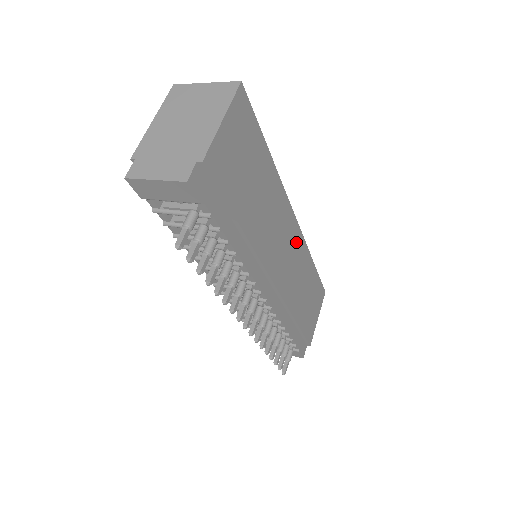
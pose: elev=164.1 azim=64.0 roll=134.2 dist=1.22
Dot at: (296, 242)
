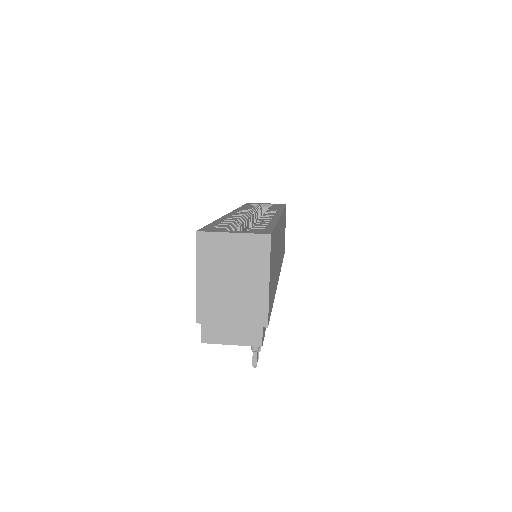
Dot at: (281, 226)
